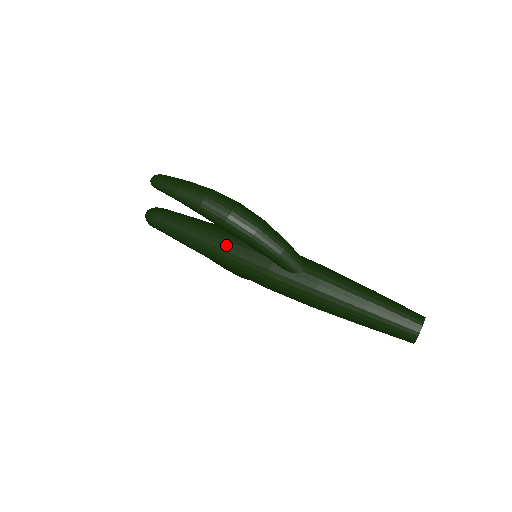
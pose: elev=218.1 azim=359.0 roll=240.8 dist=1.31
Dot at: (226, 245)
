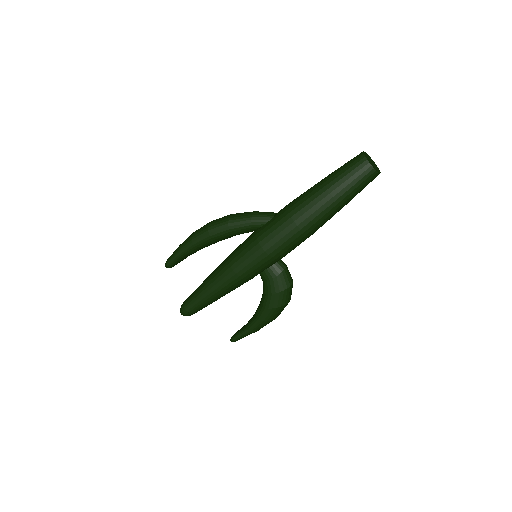
Dot at: (227, 258)
